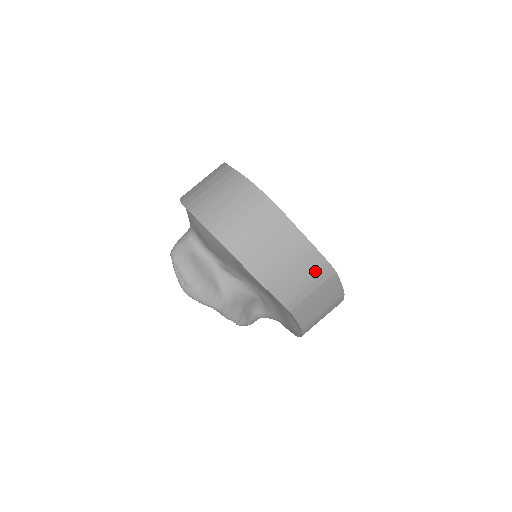
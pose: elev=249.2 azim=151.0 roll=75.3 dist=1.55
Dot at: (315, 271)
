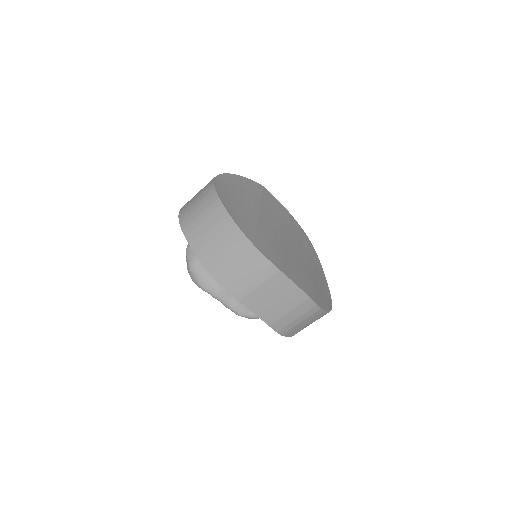
Dot at: (256, 266)
